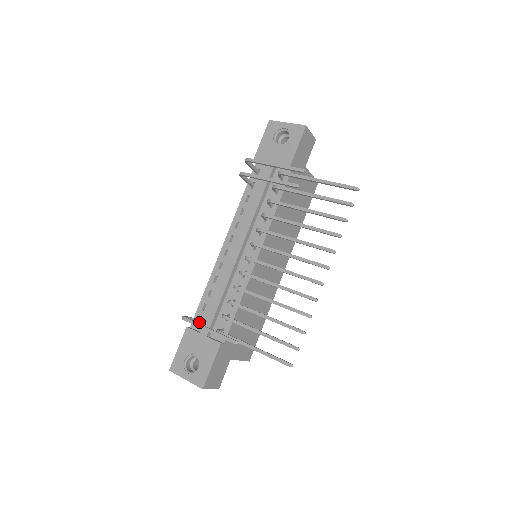
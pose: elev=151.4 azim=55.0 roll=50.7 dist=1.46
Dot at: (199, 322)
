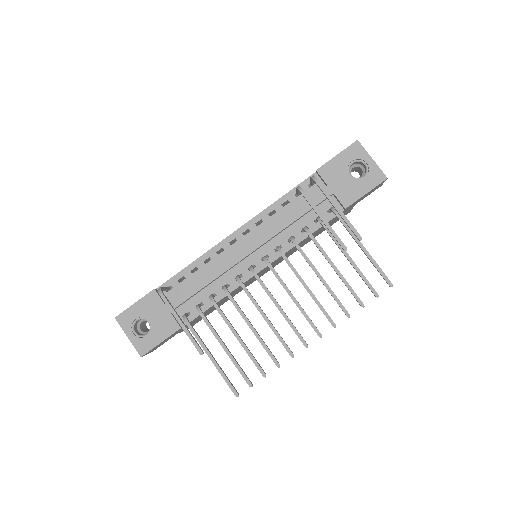
Dot at: (169, 290)
